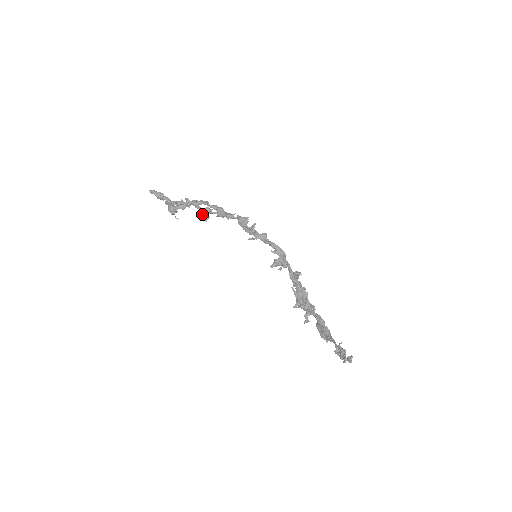
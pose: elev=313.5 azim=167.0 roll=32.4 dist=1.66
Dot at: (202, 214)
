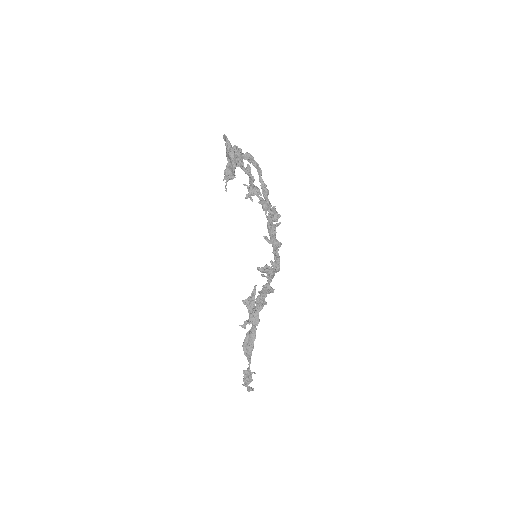
Dot at: (248, 189)
